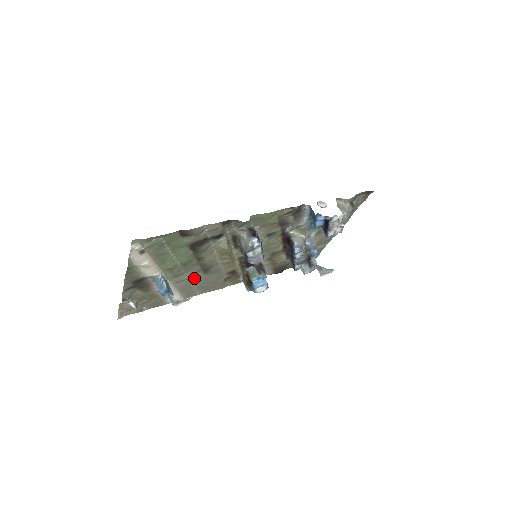
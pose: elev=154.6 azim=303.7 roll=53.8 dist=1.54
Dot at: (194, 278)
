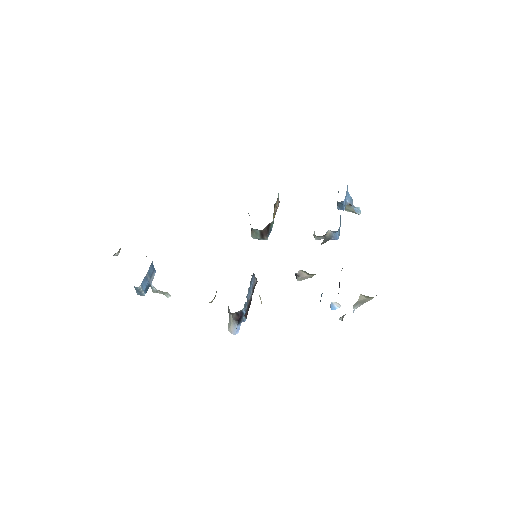
Dot at: occluded
